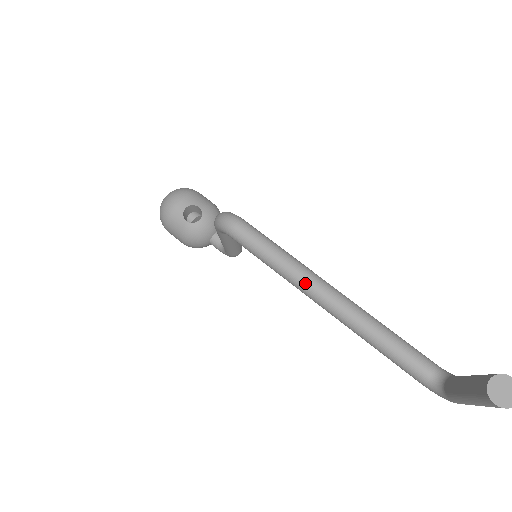
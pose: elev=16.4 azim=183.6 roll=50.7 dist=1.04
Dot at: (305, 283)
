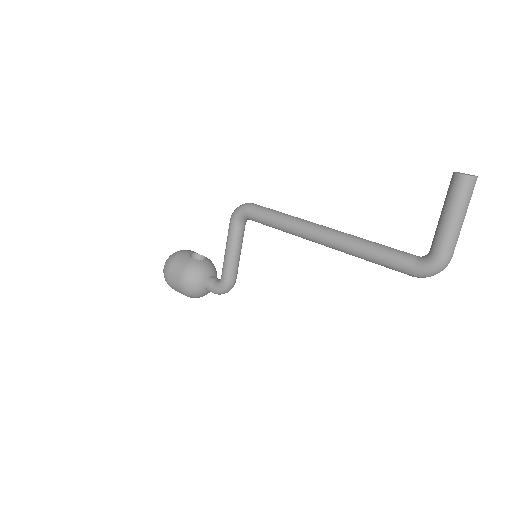
Dot at: (307, 222)
